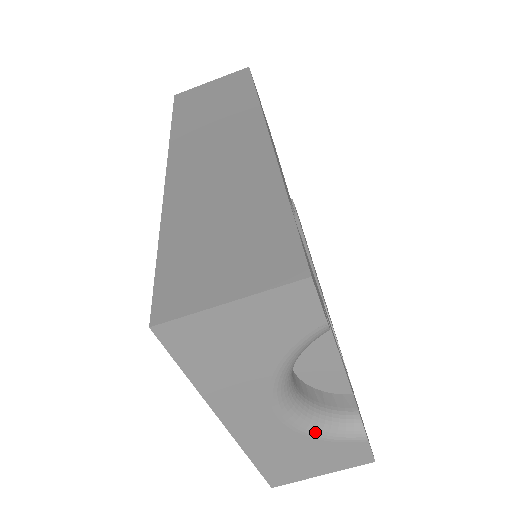
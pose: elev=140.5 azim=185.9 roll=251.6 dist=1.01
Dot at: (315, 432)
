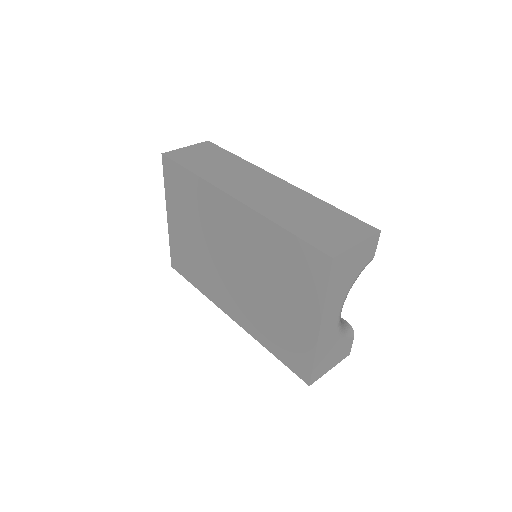
Dot at: (342, 332)
